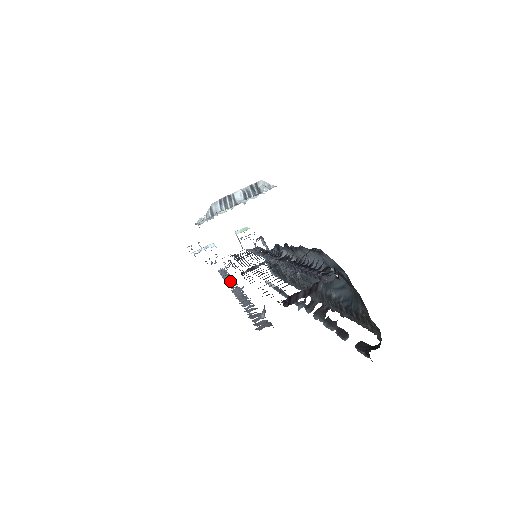
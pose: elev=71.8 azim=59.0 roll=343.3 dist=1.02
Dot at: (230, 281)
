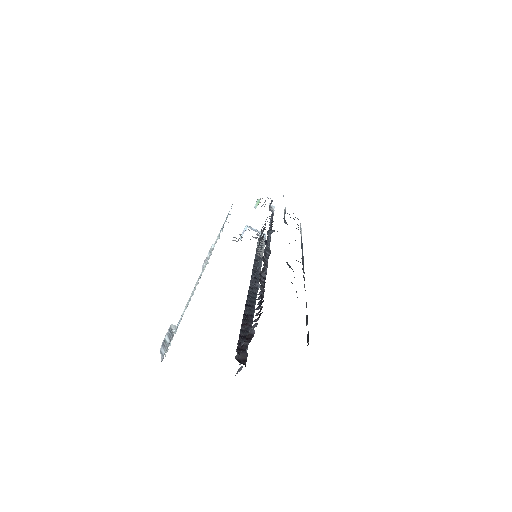
Dot at: occluded
